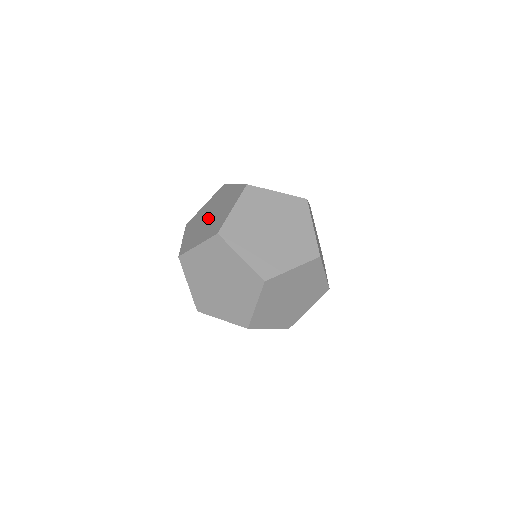
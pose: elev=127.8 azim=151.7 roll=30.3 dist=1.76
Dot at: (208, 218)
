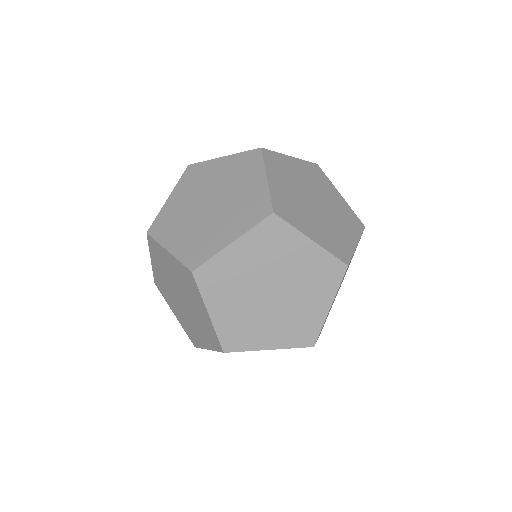
Dot at: (210, 206)
